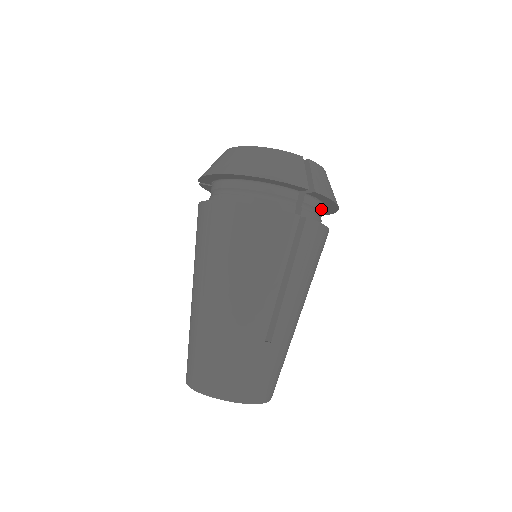
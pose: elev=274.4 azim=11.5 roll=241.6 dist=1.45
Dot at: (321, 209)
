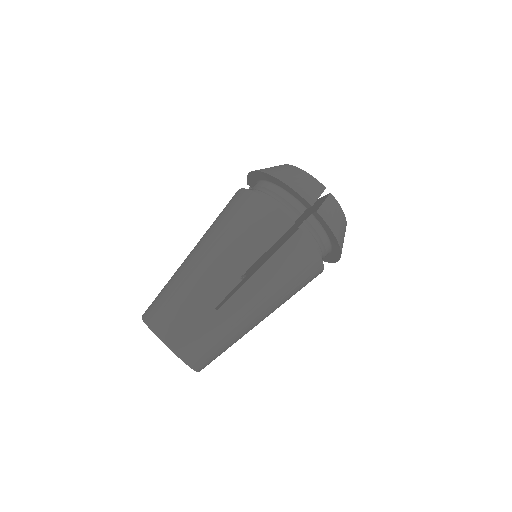
Dot at: (323, 239)
